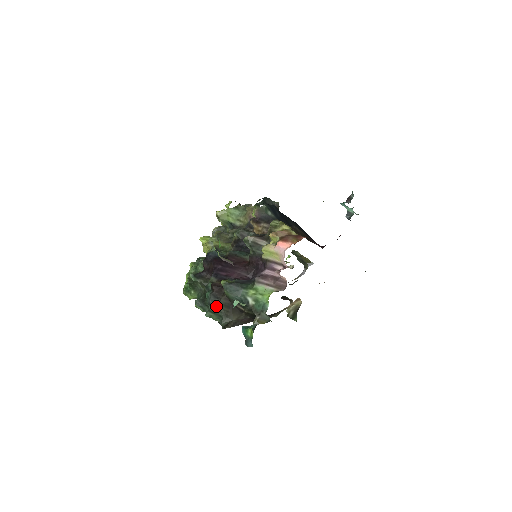
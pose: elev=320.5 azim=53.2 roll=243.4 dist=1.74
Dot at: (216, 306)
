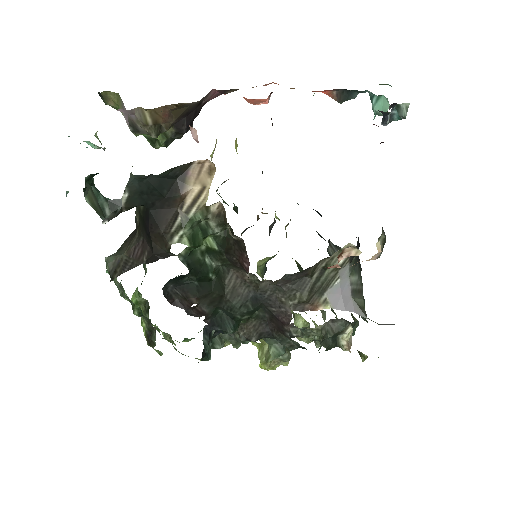
Dot at: occluded
